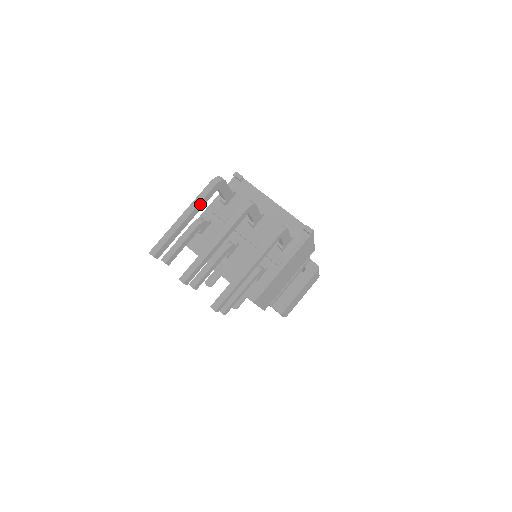
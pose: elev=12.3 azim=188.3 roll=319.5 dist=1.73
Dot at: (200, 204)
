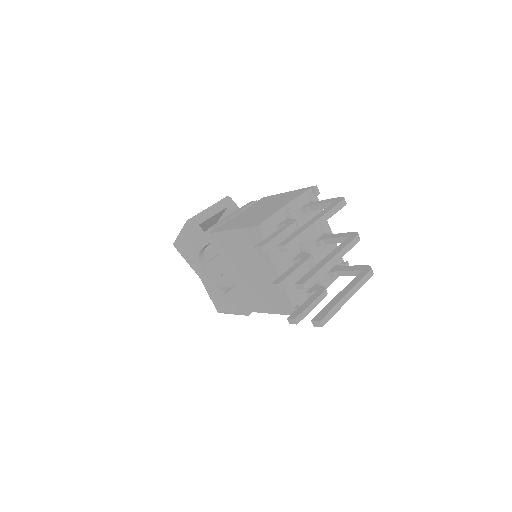
Dot at: (329, 216)
